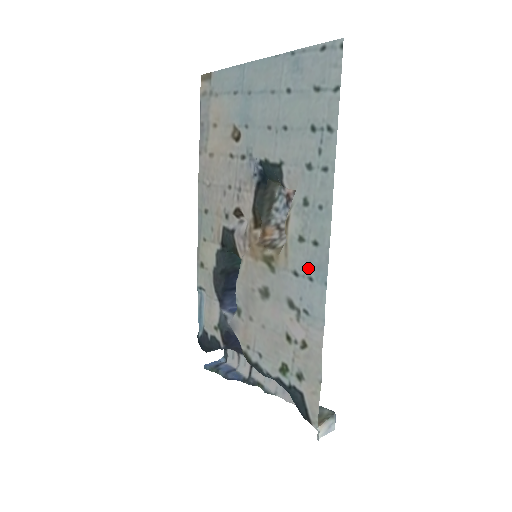
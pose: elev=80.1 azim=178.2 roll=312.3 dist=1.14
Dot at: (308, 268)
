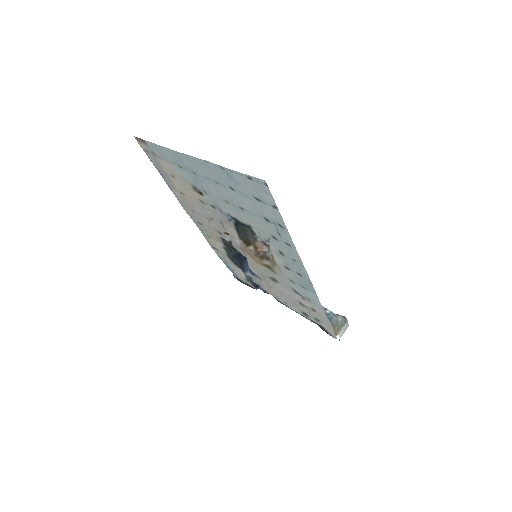
Dot at: (300, 283)
